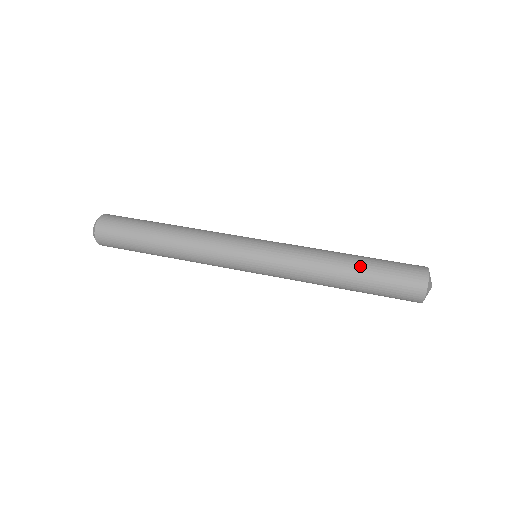
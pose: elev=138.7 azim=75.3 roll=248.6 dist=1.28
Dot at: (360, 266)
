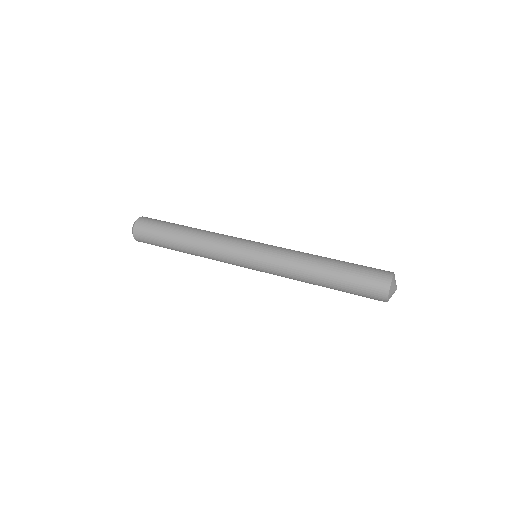
Dot at: (339, 260)
